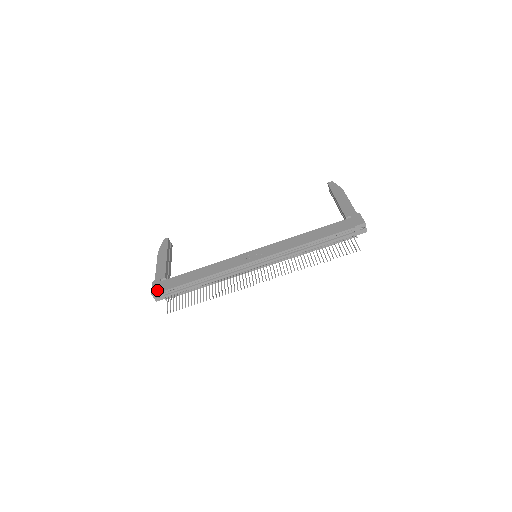
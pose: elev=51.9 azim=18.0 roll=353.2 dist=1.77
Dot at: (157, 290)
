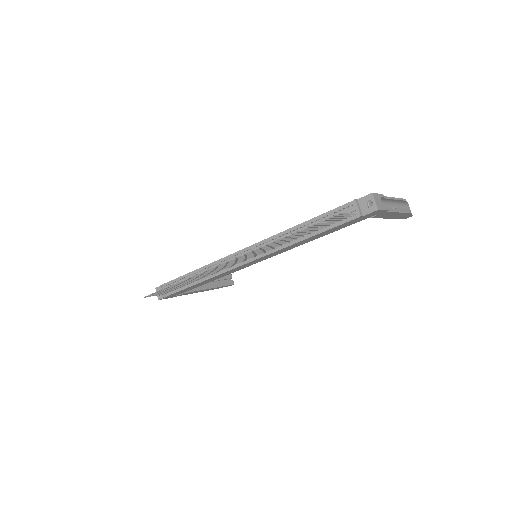
Dot at: occluded
